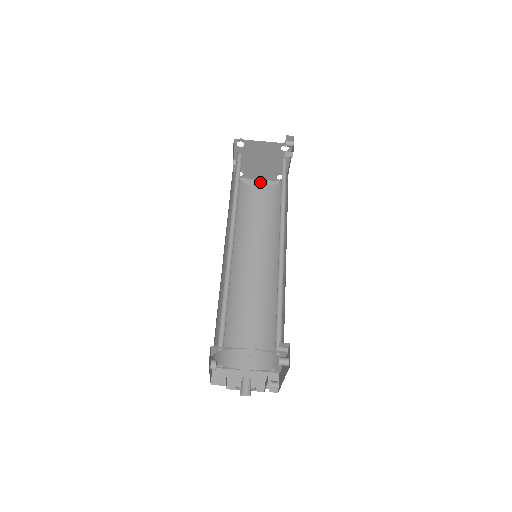
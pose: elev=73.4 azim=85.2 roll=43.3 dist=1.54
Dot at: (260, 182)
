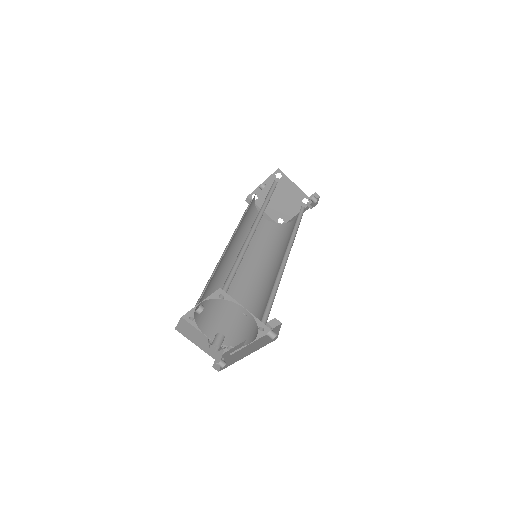
Dot at: (264, 214)
